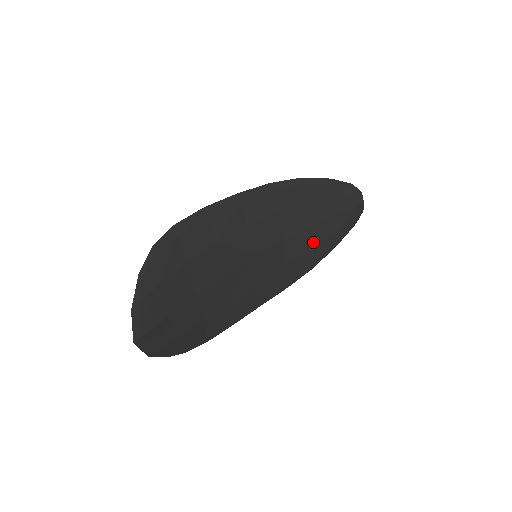
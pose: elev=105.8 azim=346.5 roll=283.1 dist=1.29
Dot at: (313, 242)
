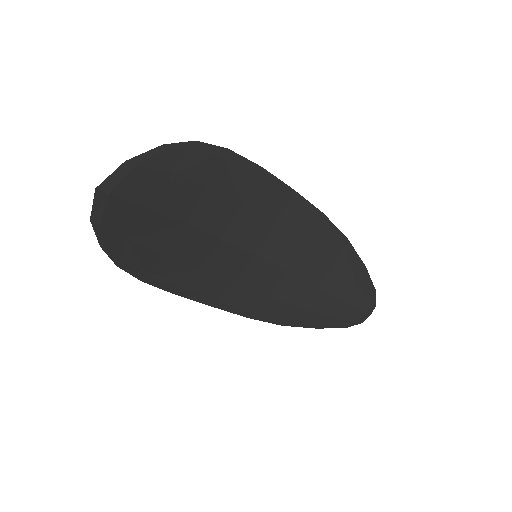
Dot at: (304, 302)
